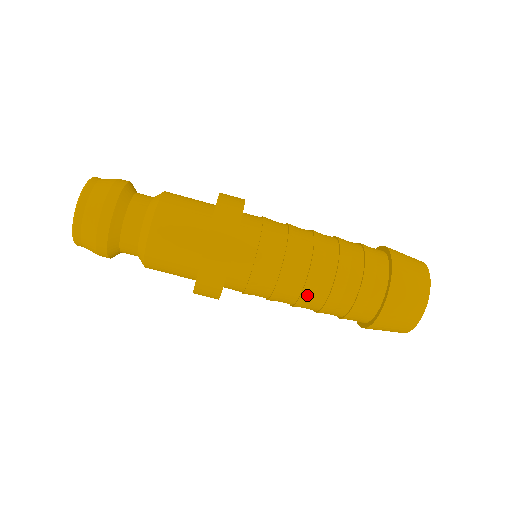
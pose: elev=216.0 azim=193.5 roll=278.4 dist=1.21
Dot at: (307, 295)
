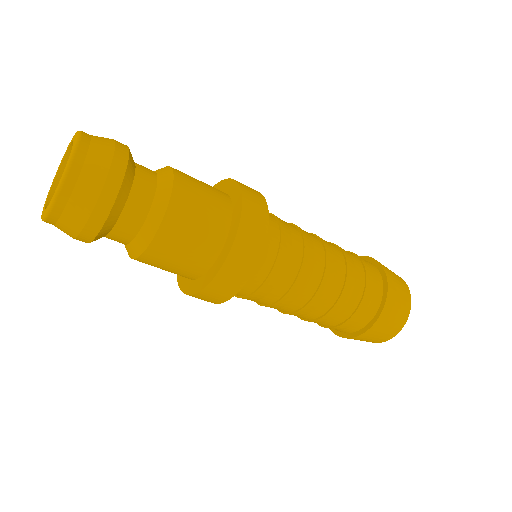
Dot at: (326, 282)
